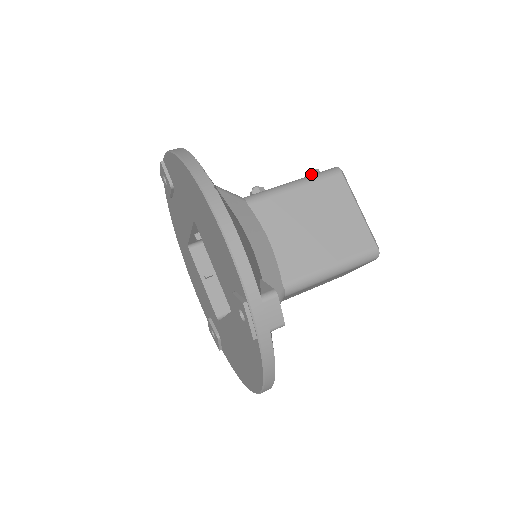
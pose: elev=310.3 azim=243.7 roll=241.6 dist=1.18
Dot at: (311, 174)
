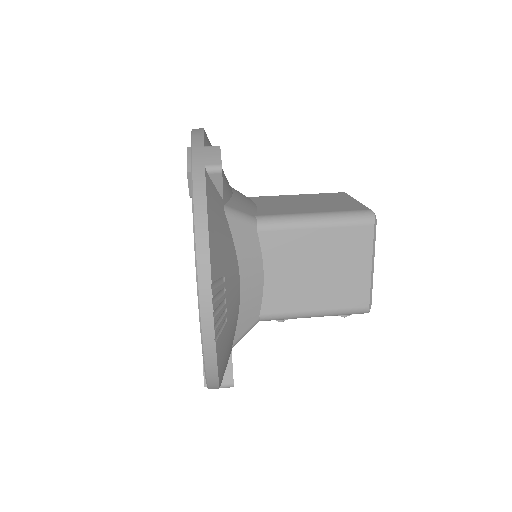
Dot at: occluded
